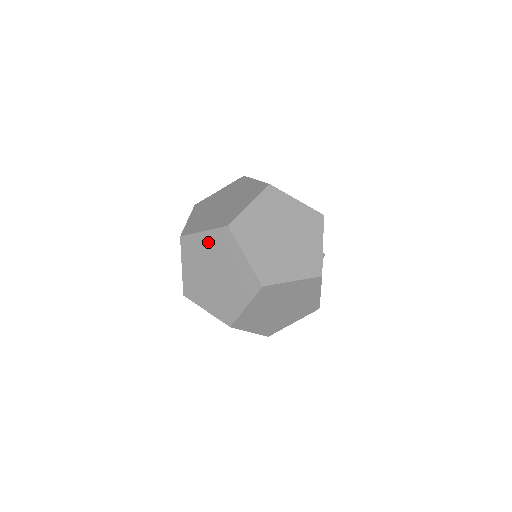
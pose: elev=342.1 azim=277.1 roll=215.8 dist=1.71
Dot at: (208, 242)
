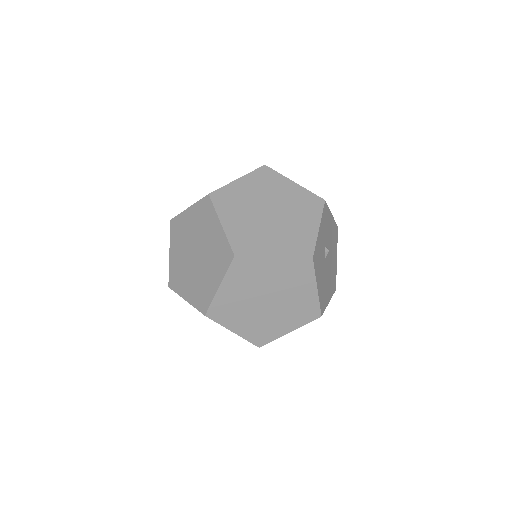
Dot at: (191, 218)
